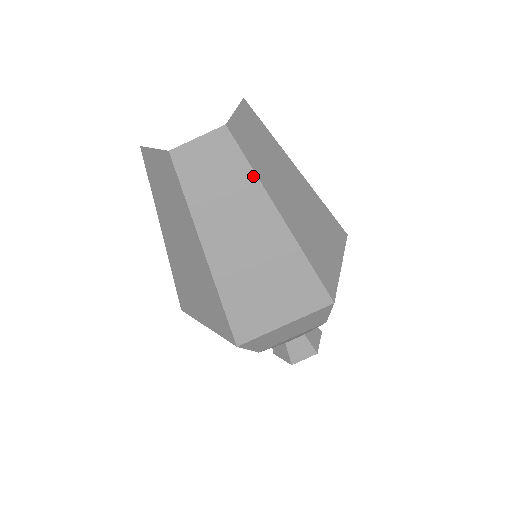
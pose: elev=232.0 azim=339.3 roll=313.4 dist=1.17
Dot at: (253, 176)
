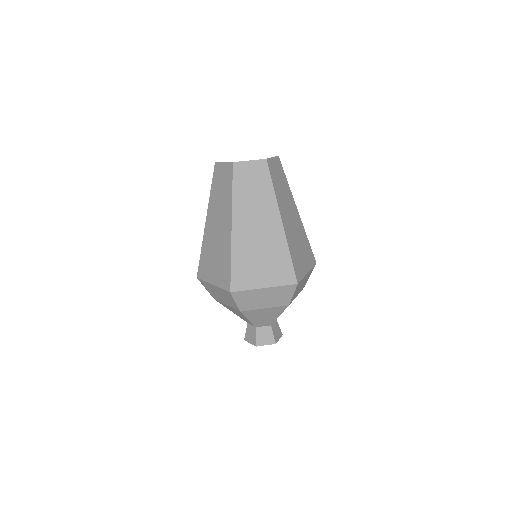
Dot at: (288, 184)
